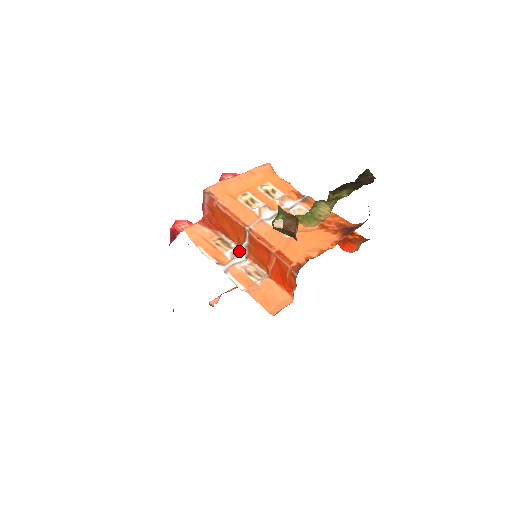
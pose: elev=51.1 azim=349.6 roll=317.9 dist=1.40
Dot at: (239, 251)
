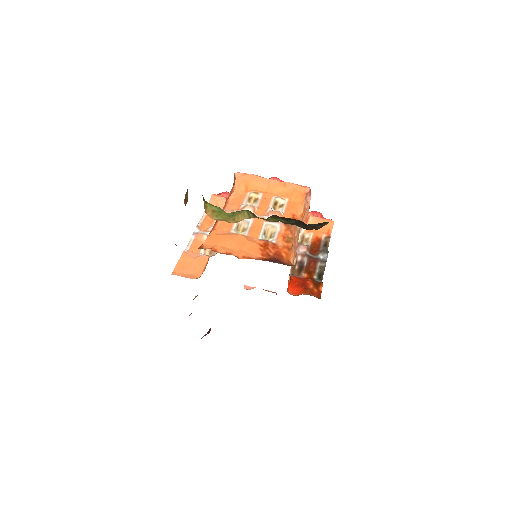
Dot at: occluded
